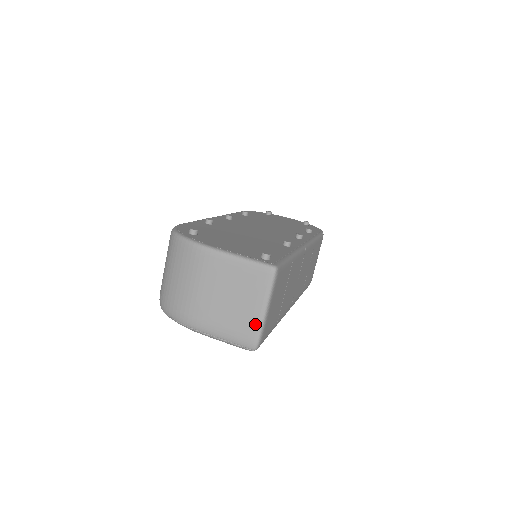
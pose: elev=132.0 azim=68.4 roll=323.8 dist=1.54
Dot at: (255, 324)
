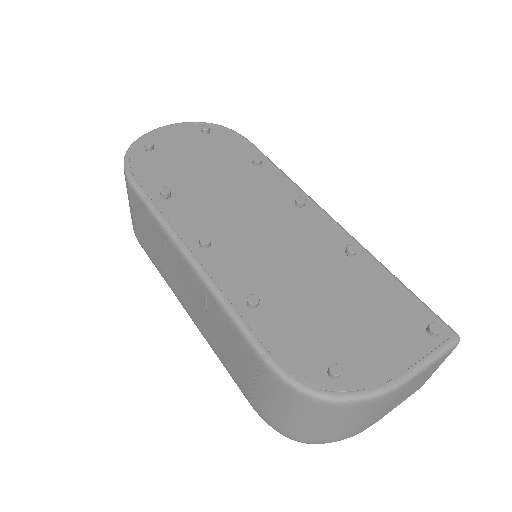
Dot at: occluded
